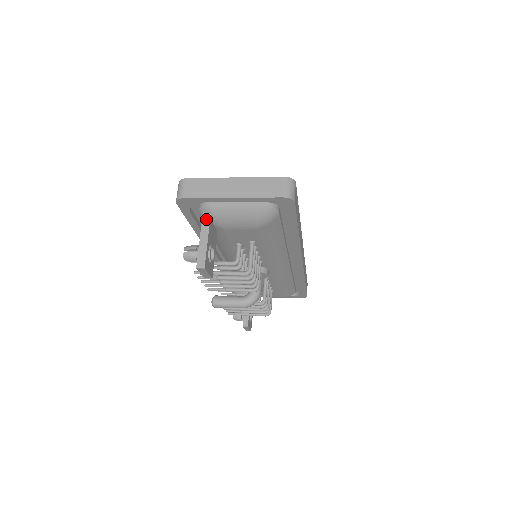
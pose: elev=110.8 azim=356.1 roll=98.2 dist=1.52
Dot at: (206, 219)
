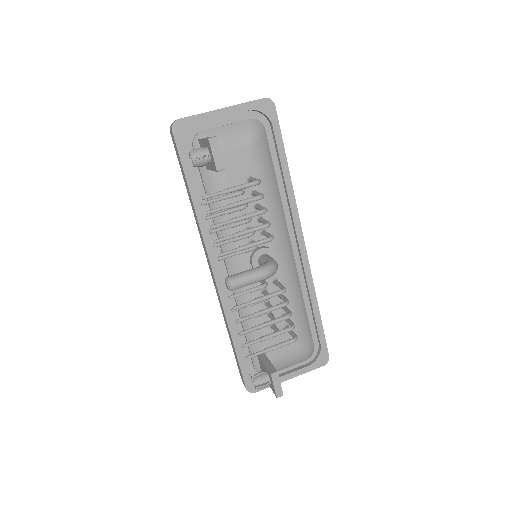
Dot at: occluded
